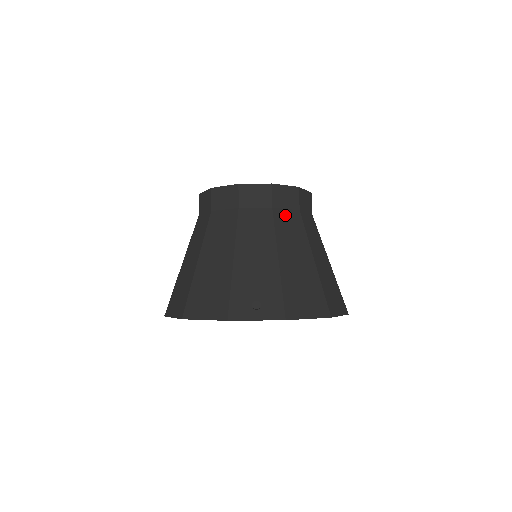
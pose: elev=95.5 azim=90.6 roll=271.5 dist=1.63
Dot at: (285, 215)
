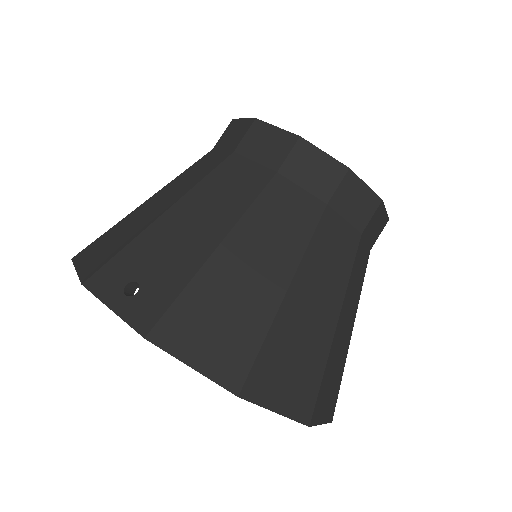
Dot at: (292, 195)
